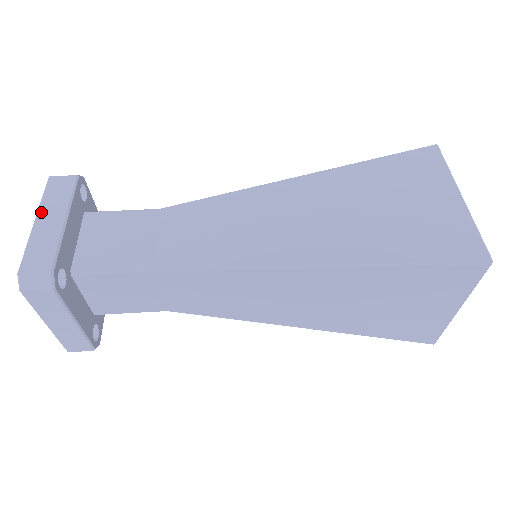
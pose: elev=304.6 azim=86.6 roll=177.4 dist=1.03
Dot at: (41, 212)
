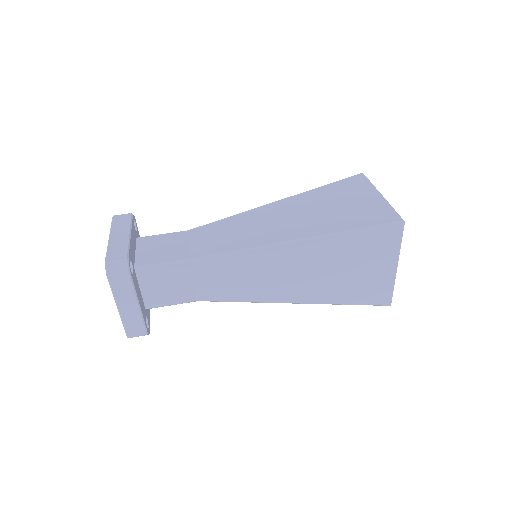
Dot at: (112, 233)
